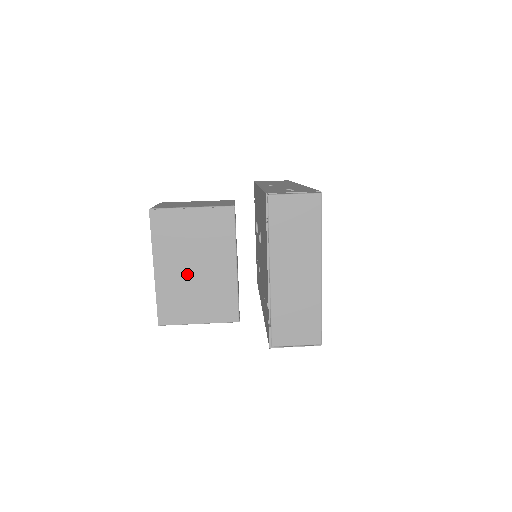
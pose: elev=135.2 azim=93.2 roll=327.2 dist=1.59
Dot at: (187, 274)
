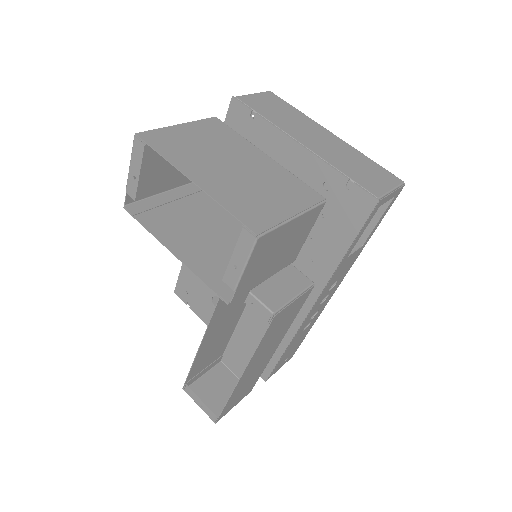
Dot at: (232, 175)
